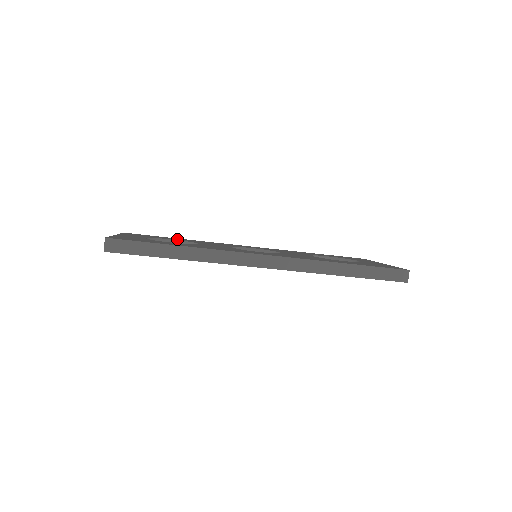
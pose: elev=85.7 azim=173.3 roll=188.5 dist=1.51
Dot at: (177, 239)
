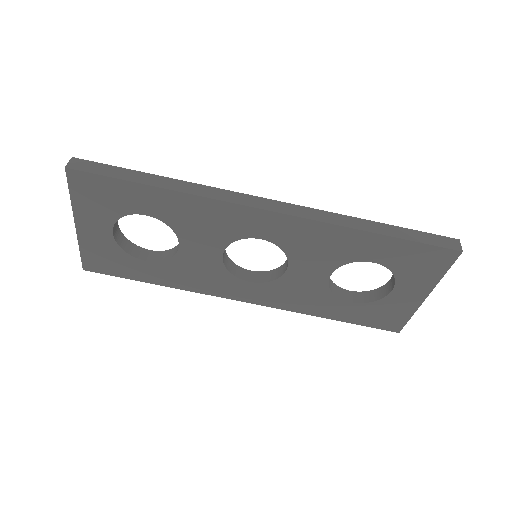
Dot at: occluded
